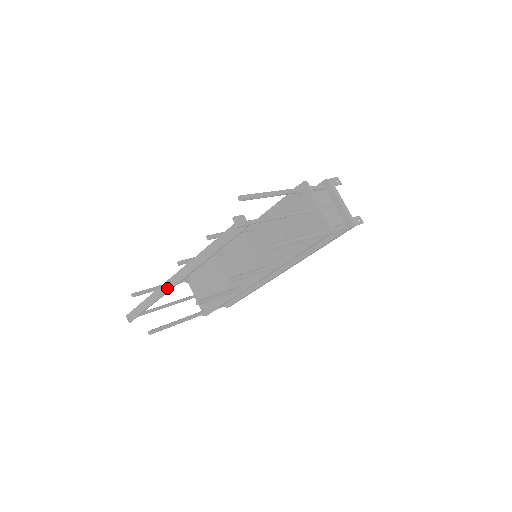
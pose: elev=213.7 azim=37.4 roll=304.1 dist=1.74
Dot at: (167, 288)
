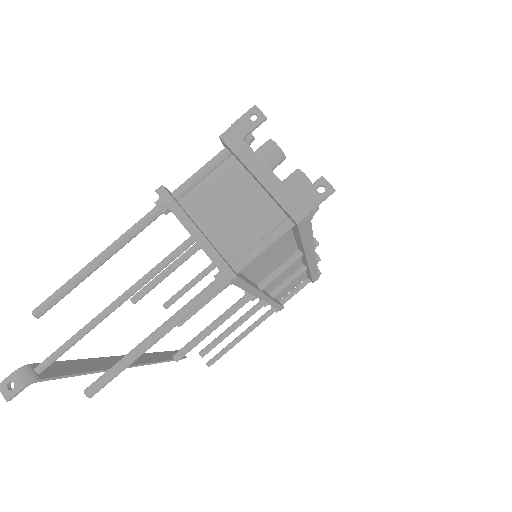
Dot at: occluded
